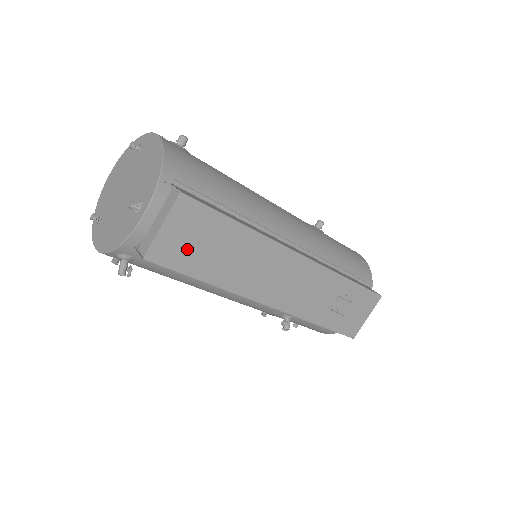
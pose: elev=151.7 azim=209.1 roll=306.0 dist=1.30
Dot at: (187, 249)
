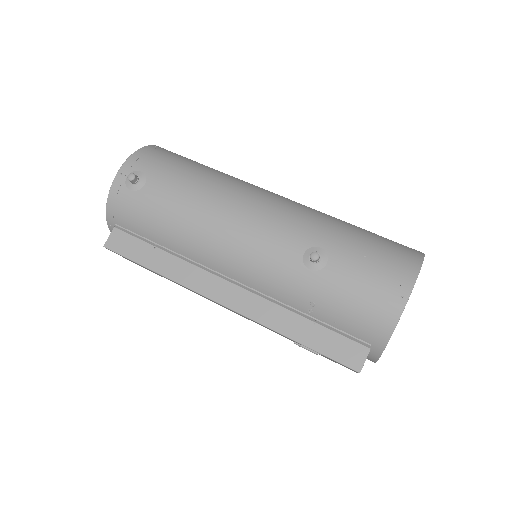
Dot at: occluded
